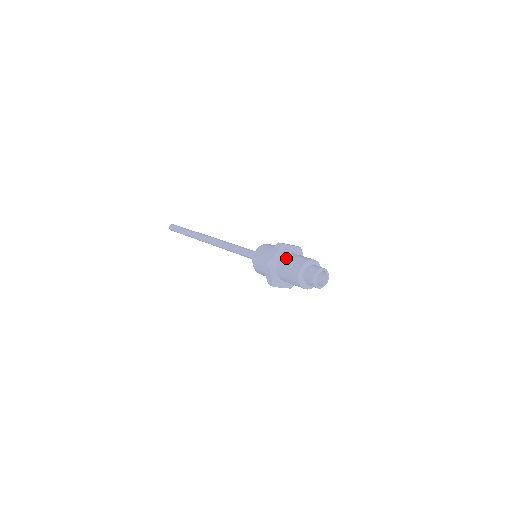
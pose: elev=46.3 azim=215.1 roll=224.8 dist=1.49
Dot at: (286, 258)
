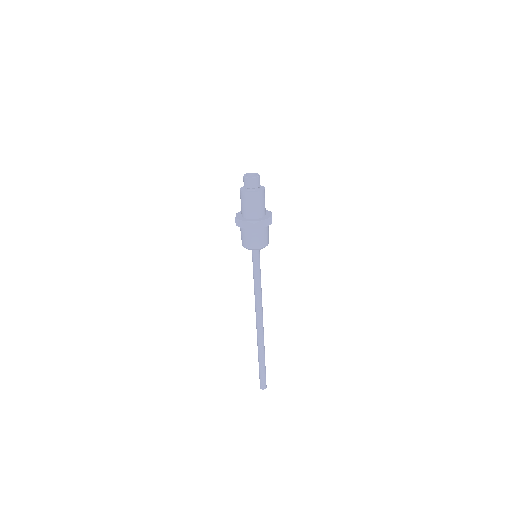
Dot at: (241, 209)
